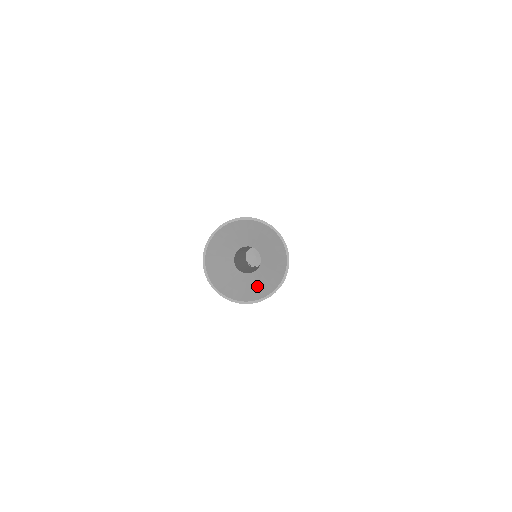
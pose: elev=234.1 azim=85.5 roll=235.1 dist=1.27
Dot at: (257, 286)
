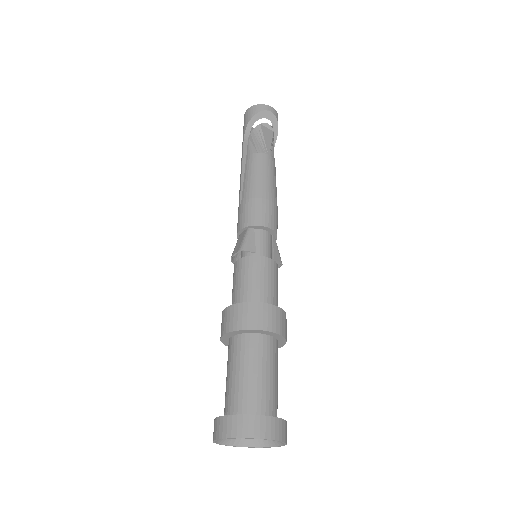
Dot at: occluded
